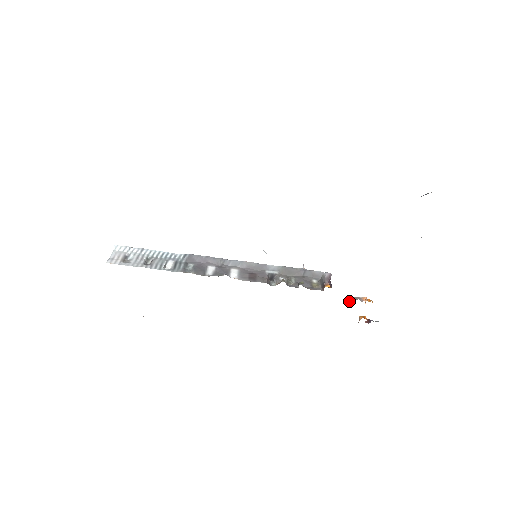
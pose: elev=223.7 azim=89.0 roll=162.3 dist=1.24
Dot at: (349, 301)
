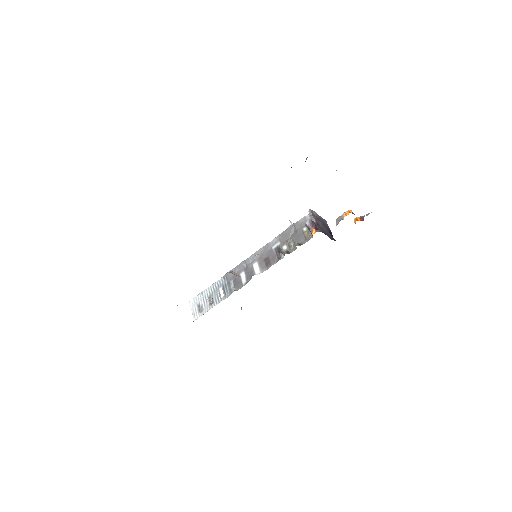
Dot at: occluded
